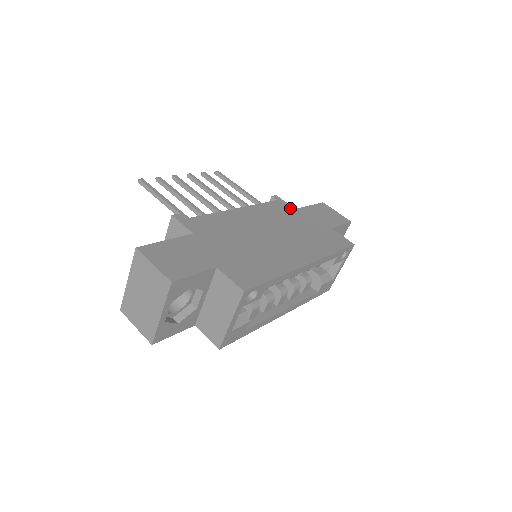
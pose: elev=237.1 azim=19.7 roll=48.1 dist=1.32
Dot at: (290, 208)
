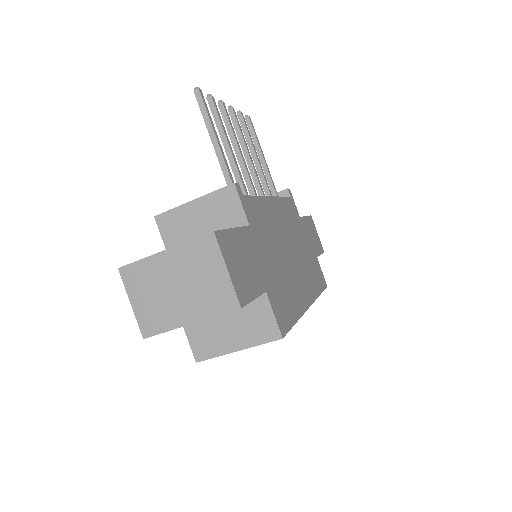
Dot at: (298, 214)
